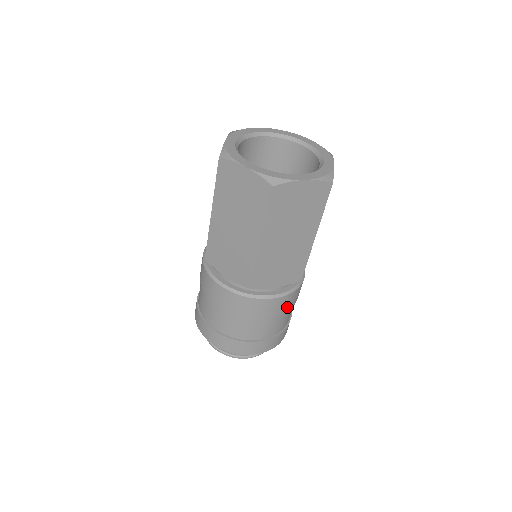
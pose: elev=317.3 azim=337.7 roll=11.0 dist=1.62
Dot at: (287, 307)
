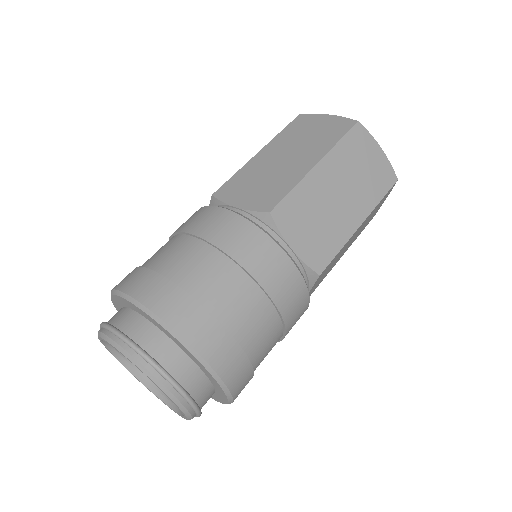
Dot at: (284, 302)
